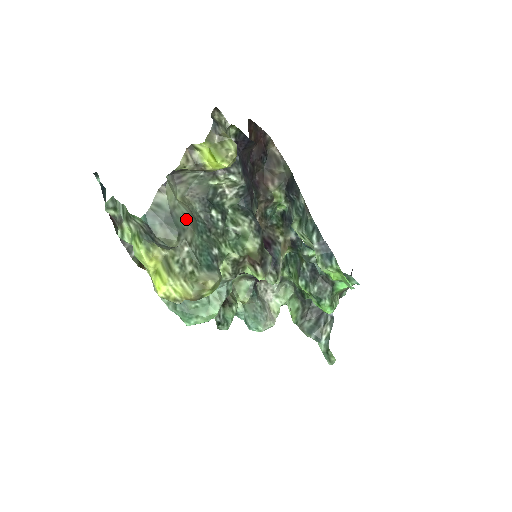
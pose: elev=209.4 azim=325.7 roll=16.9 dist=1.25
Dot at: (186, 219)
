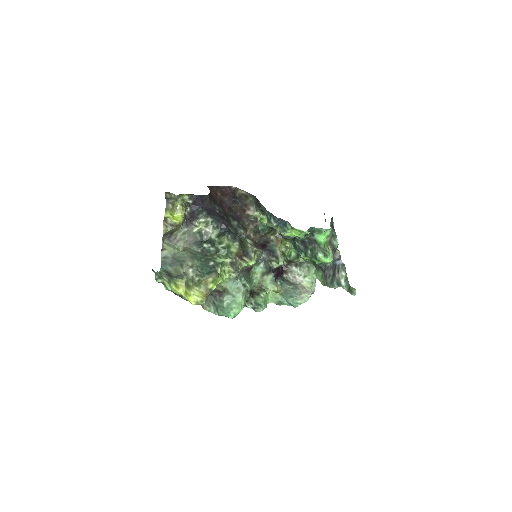
Dot at: (185, 256)
